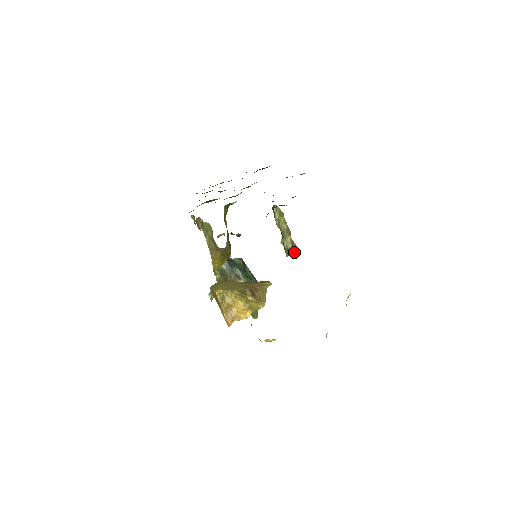
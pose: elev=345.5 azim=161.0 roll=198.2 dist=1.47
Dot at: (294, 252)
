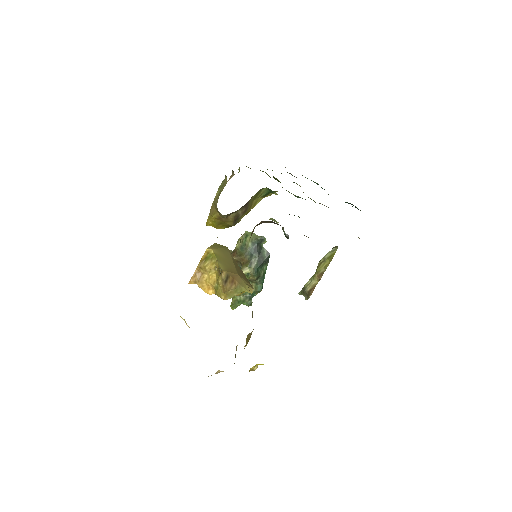
Dot at: (307, 296)
